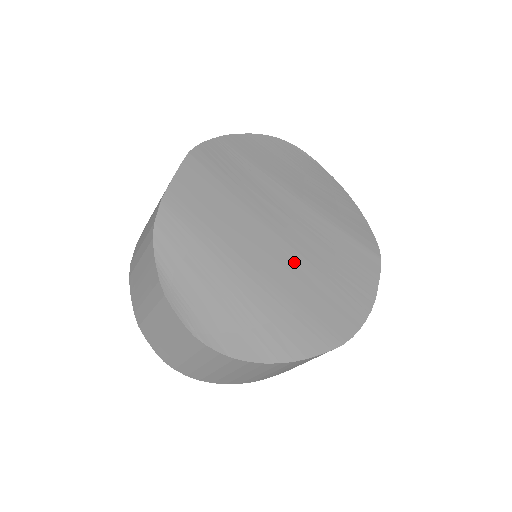
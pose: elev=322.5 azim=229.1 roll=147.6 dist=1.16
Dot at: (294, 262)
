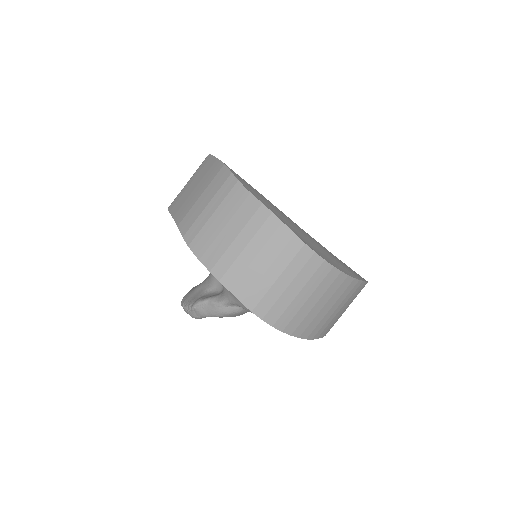
Dot at: occluded
